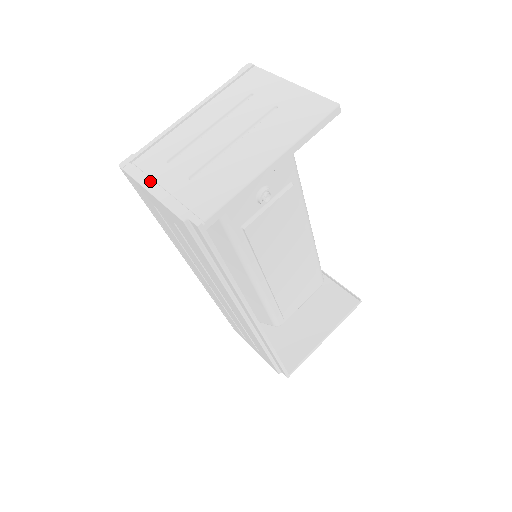
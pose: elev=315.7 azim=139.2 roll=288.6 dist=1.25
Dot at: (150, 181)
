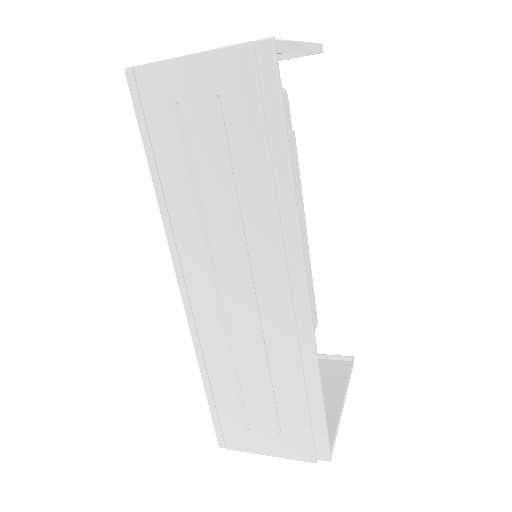
Dot at: (179, 57)
